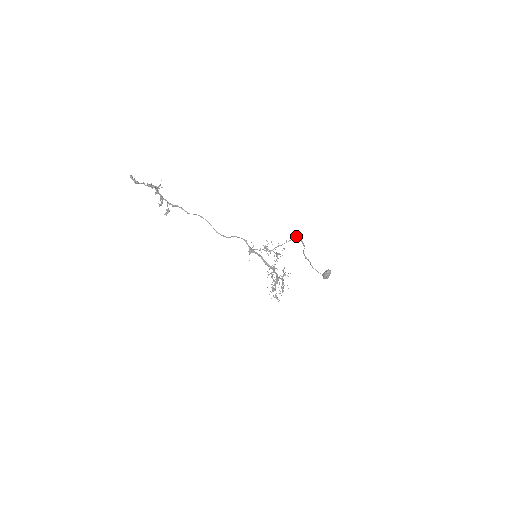
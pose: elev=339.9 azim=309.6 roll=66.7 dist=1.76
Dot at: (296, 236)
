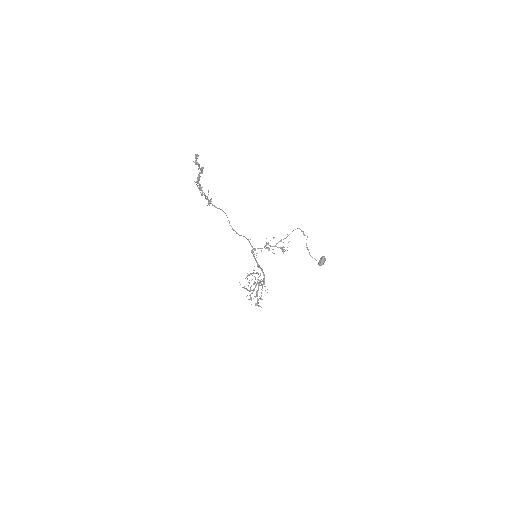
Dot at: (295, 229)
